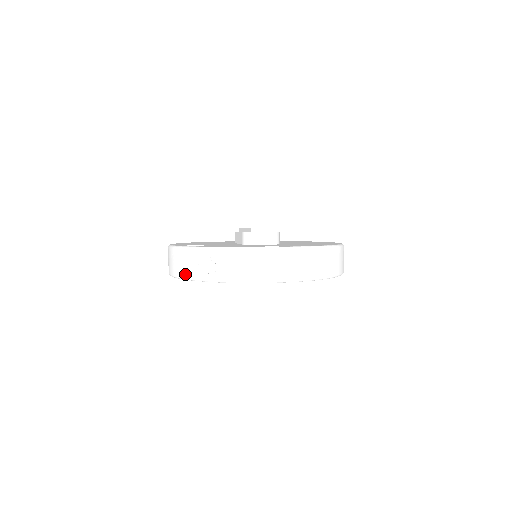
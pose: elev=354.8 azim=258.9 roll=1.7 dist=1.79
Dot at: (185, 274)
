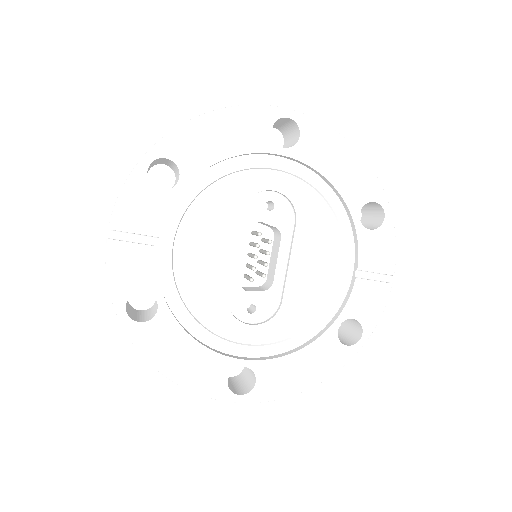
Dot at: (149, 150)
